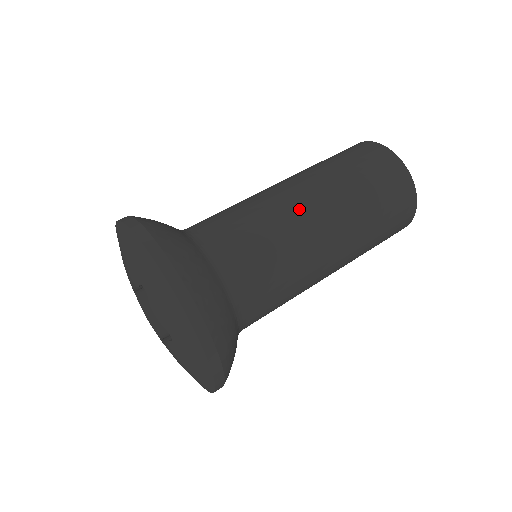
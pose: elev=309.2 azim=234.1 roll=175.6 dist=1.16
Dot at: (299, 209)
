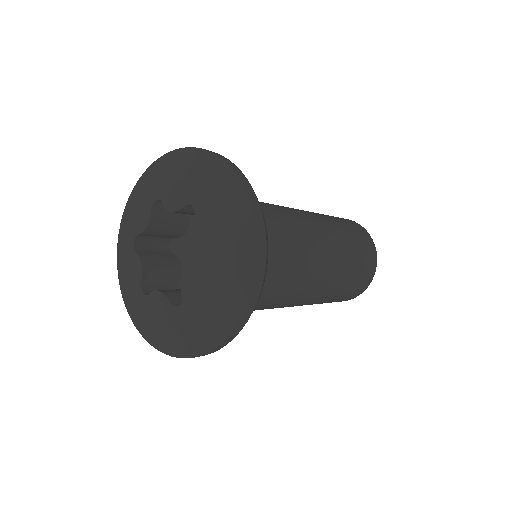
Dot at: occluded
